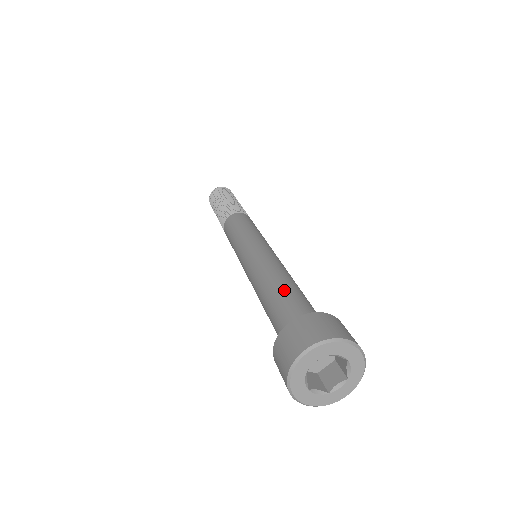
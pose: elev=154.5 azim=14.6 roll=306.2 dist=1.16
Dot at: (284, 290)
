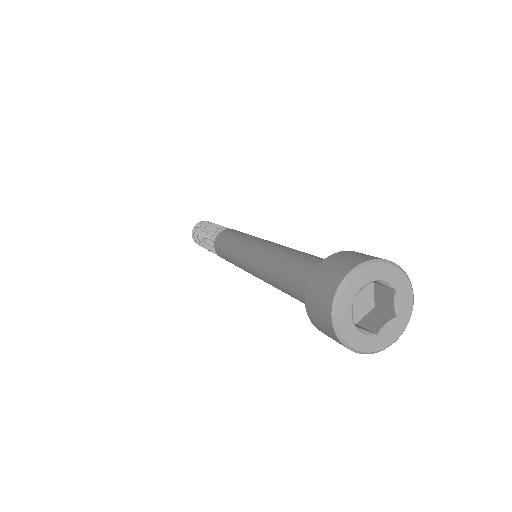
Dot at: (302, 255)
